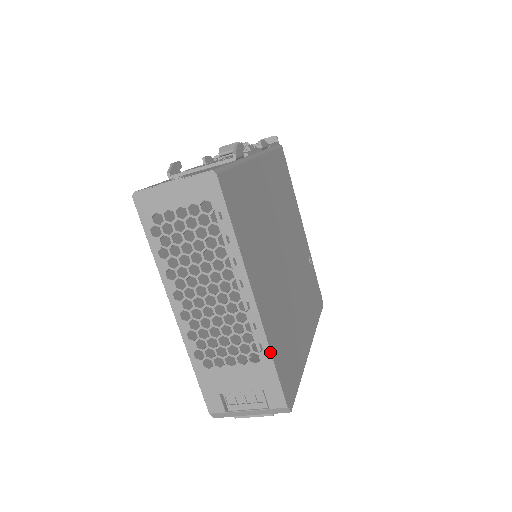
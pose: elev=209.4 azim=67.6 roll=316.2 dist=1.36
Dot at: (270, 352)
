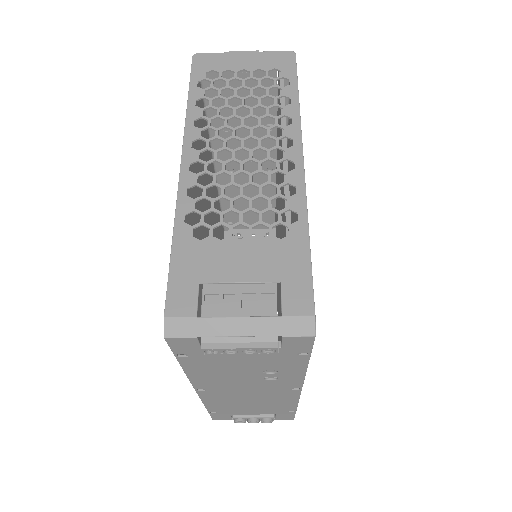
Dot at: (308, 225)
